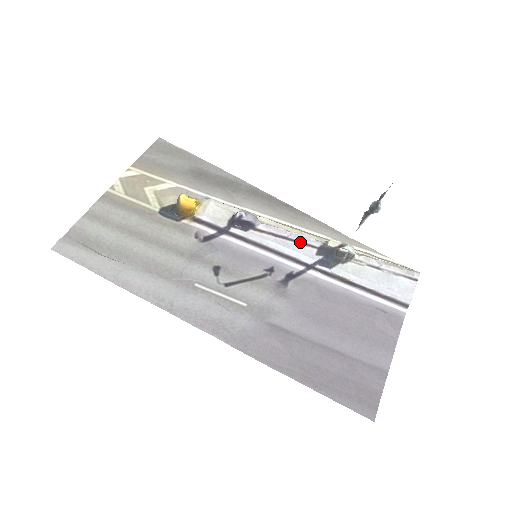
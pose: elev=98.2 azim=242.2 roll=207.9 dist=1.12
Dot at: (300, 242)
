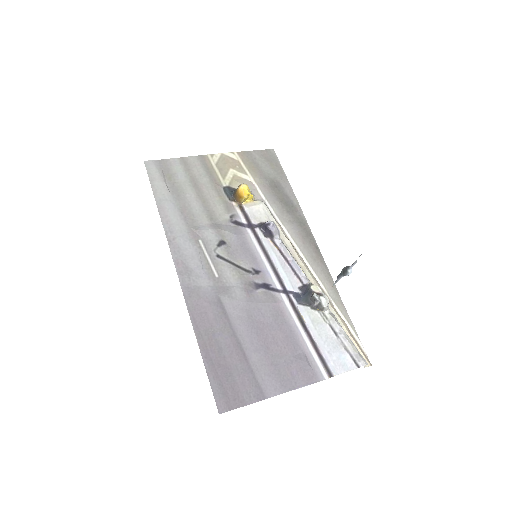
Dot at: (295, 271)
